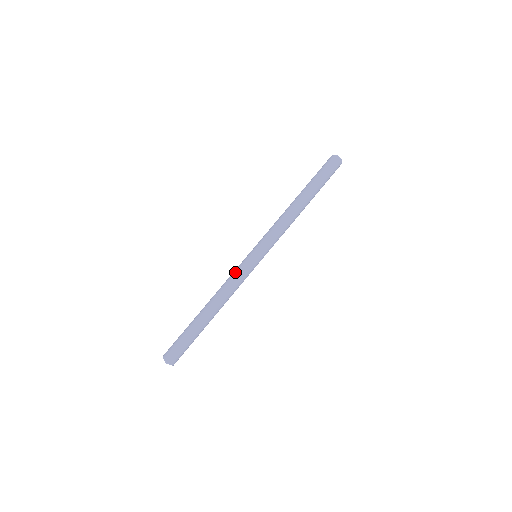
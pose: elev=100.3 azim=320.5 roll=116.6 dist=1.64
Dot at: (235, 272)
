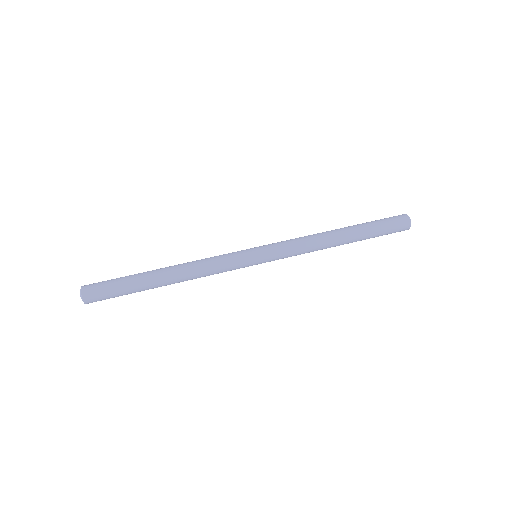
Dot at: (222, 255)
